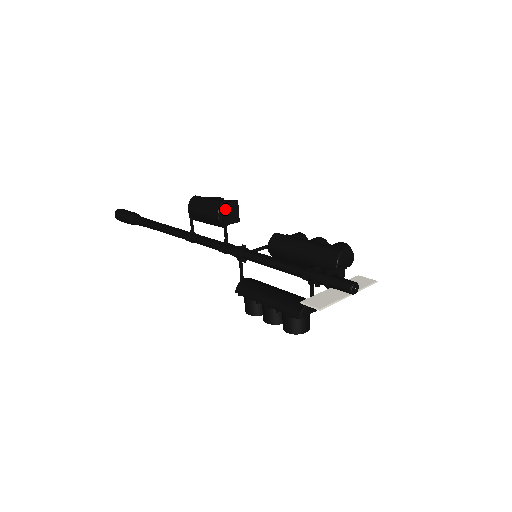
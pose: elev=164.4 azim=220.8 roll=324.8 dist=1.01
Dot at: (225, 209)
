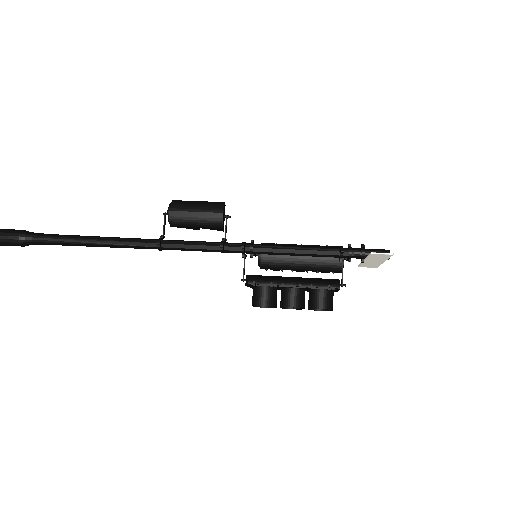
Dot at: occluded
